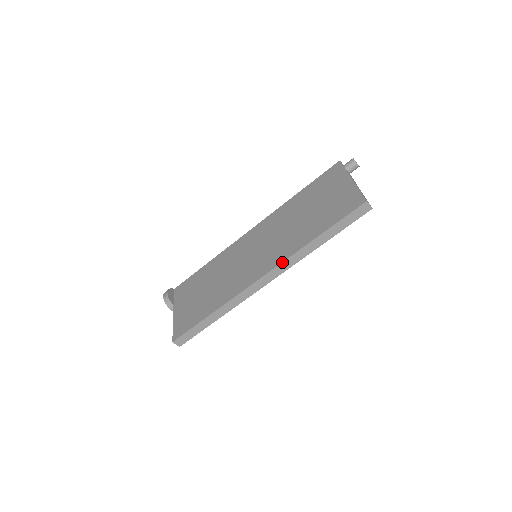
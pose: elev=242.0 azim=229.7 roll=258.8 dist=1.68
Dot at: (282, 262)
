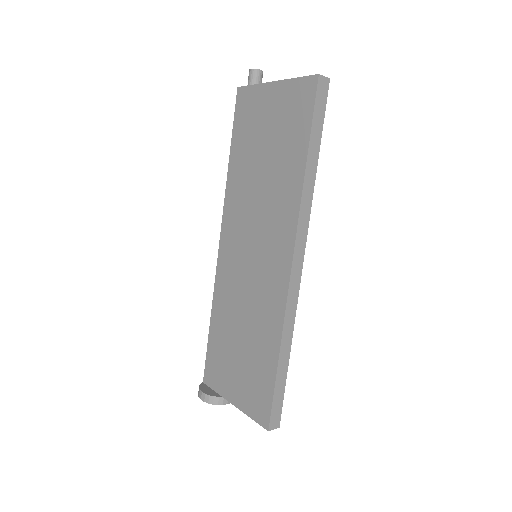
Dot at: (297, 224)
